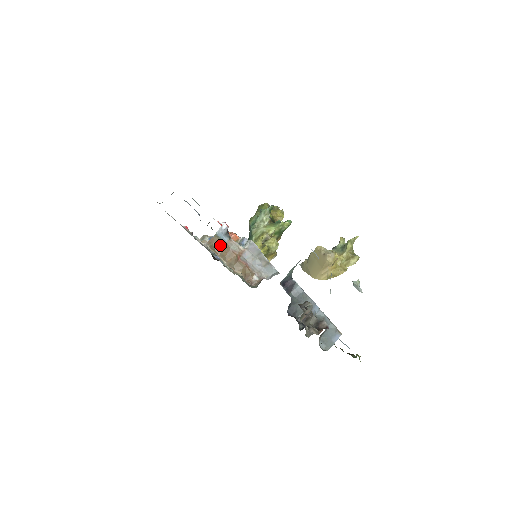
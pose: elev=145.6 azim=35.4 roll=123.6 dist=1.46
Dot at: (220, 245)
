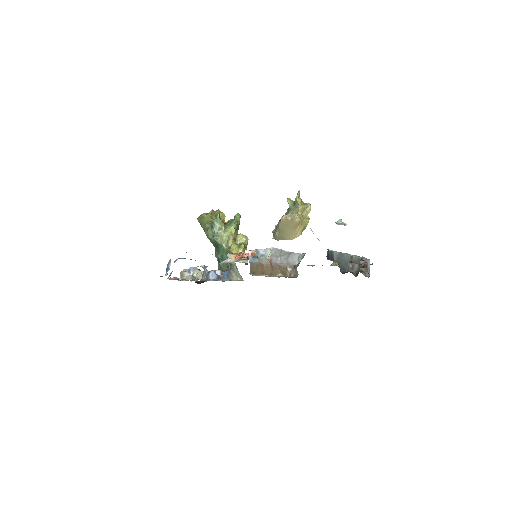
Dot at: (257, 267)
